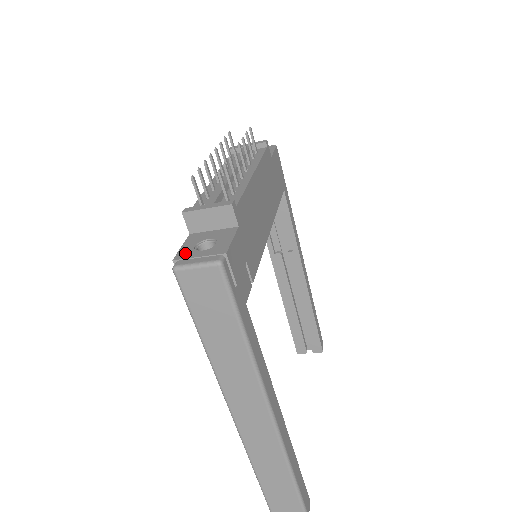
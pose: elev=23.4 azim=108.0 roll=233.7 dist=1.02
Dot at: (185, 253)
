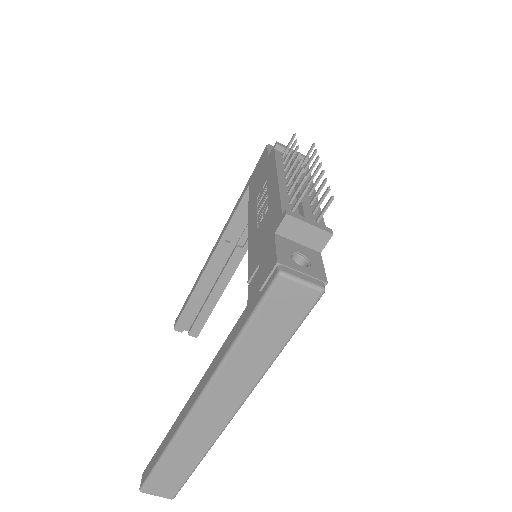
Dot at: (286, 259)
